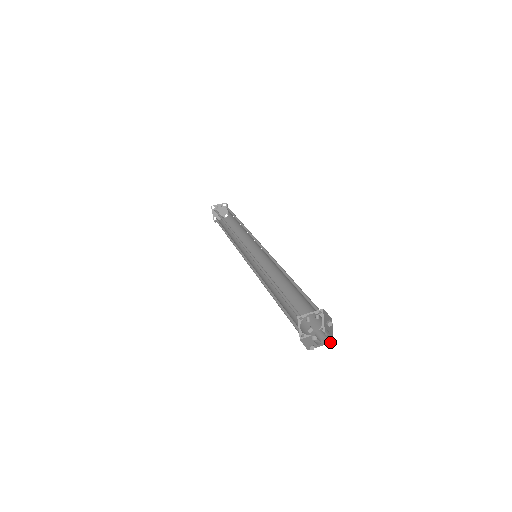
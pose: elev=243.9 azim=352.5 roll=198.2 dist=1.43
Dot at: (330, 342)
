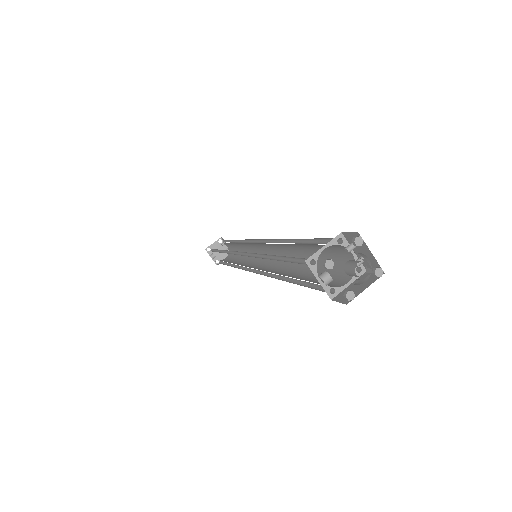
Dot at: (349, 294)
